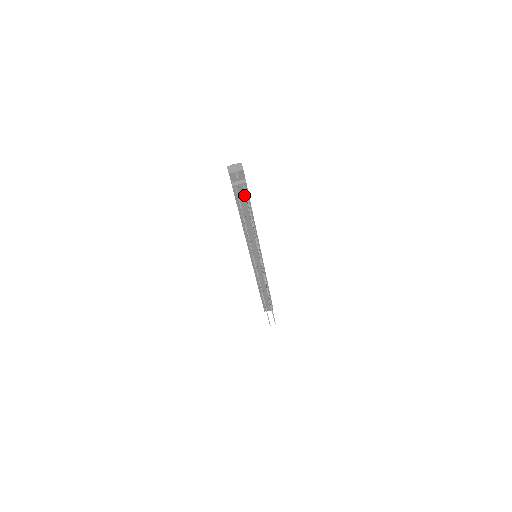
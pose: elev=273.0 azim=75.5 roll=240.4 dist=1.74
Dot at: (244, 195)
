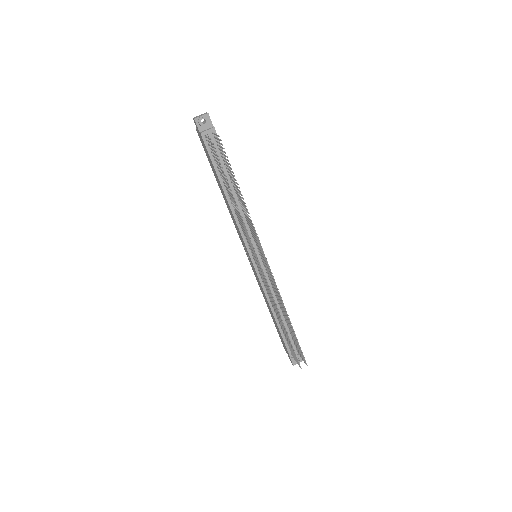
Dot at: (217, 149)
